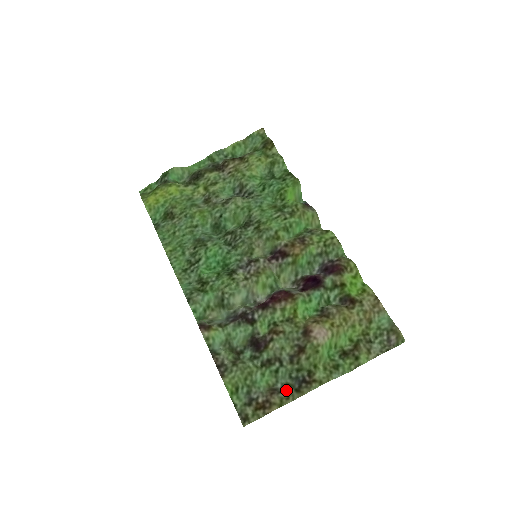
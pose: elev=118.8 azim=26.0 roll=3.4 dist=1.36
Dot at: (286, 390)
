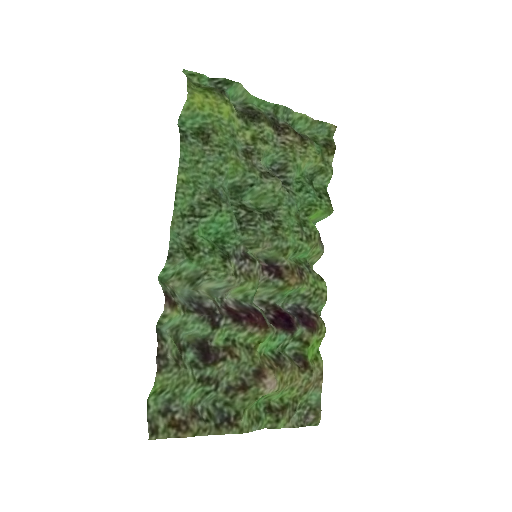
Dot at: (207, 419)
